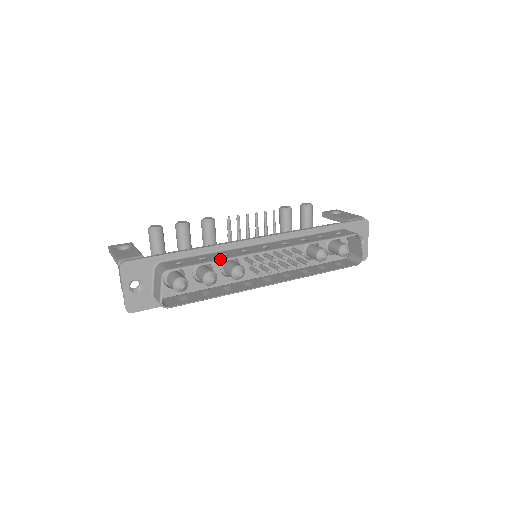
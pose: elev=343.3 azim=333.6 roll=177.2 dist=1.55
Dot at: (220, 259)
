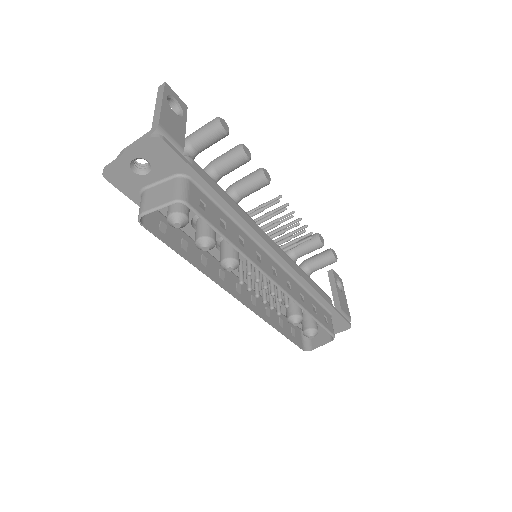
Dot at: (235, 245)
